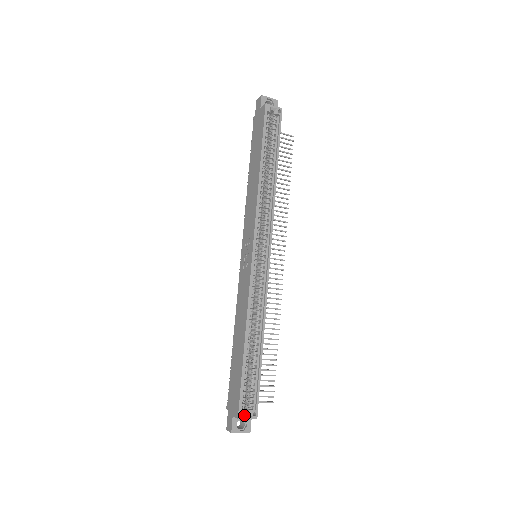
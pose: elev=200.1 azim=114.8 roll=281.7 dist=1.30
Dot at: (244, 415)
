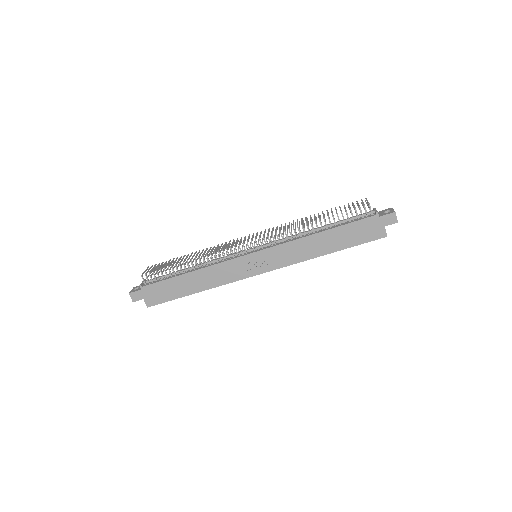
Dot at: occluded
